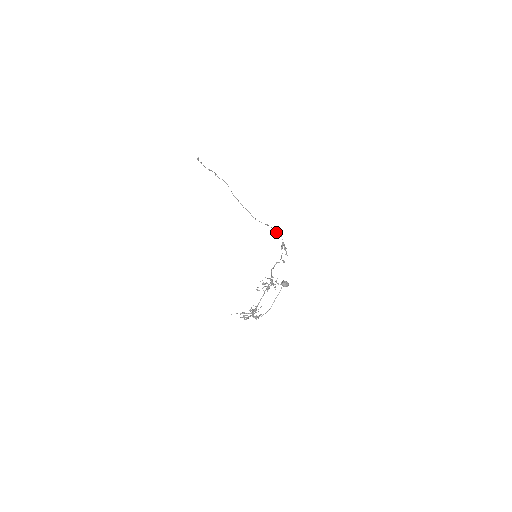
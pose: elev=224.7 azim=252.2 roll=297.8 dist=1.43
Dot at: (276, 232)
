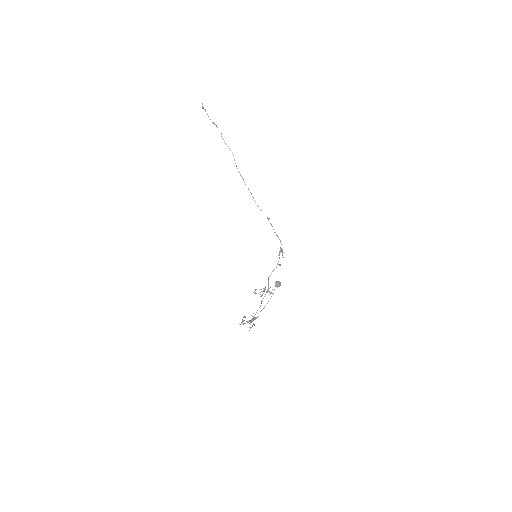
Dot at: (276, 235)
